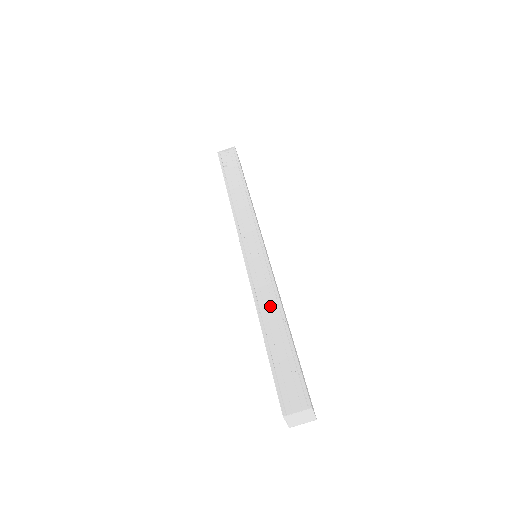
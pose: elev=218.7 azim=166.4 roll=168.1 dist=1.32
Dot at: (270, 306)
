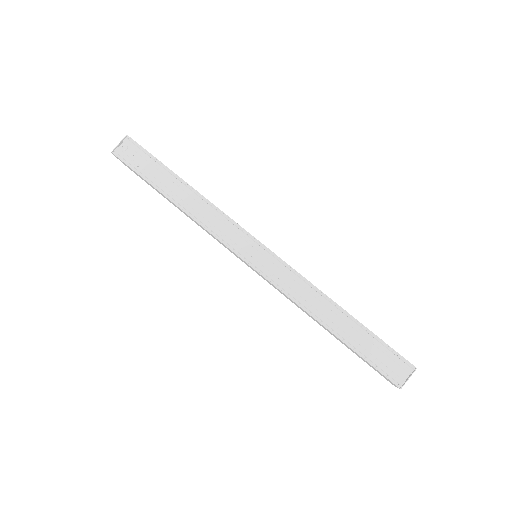
Dot at: (317, 303)
